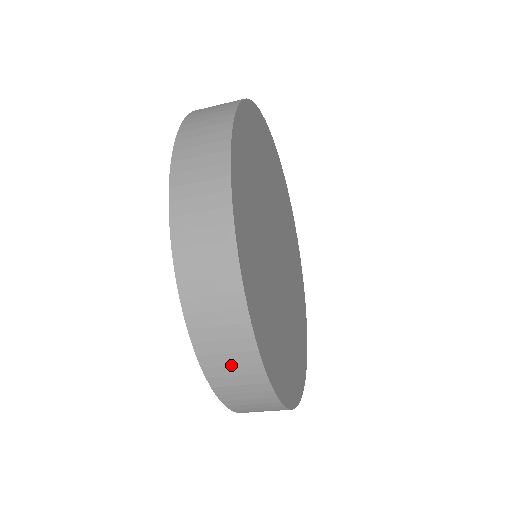
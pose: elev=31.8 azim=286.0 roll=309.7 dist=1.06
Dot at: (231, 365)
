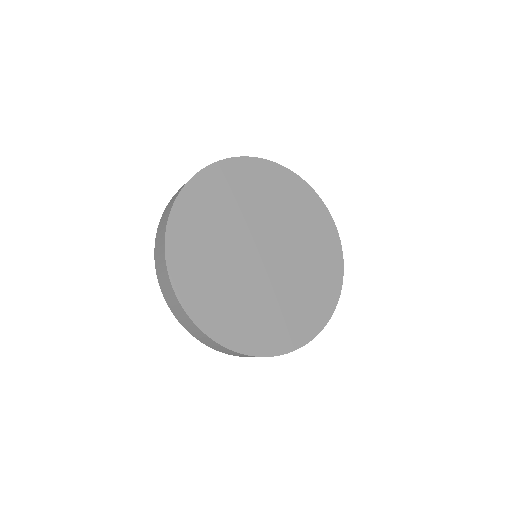
Dot at: (162, 273)
